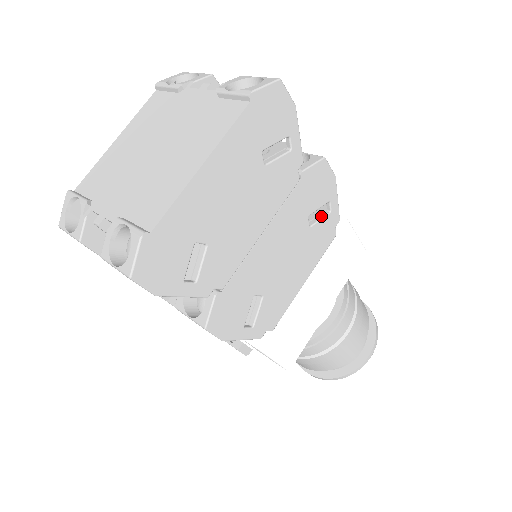
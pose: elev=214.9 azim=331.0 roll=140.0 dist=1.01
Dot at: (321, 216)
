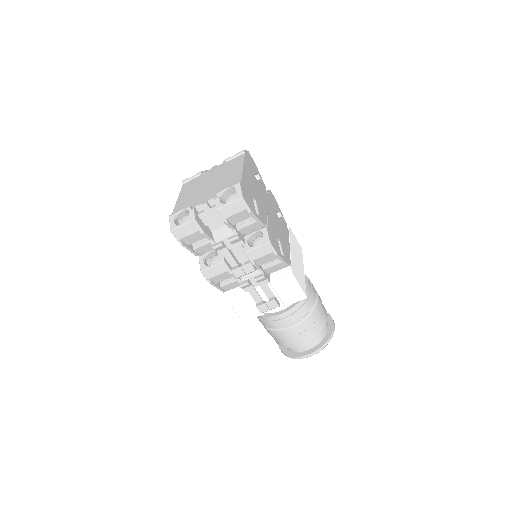
Dot at: occluded
